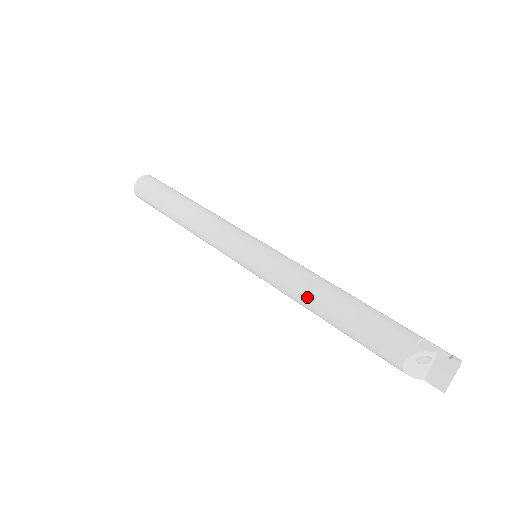
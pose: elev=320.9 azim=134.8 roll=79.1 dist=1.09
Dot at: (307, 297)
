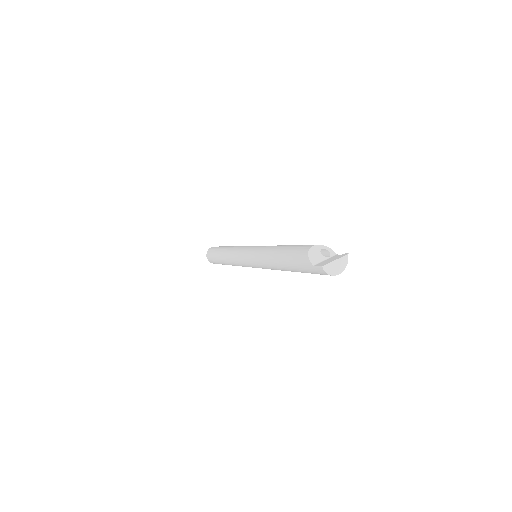
Dot at: (277, 245)
